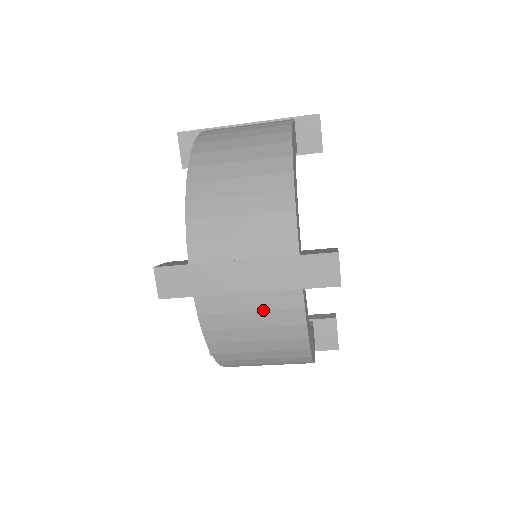
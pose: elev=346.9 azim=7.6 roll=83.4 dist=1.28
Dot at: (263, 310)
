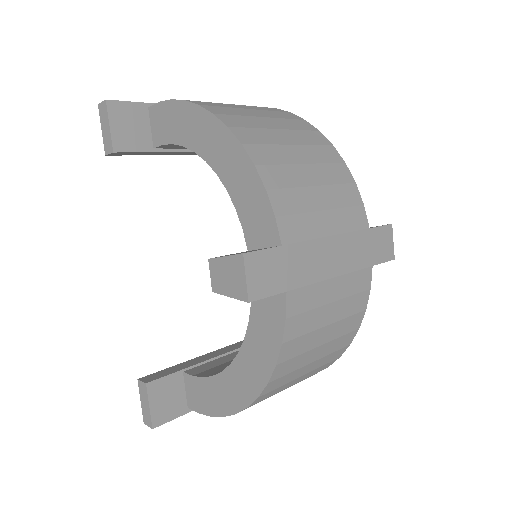
Dot at: (342, 298)
